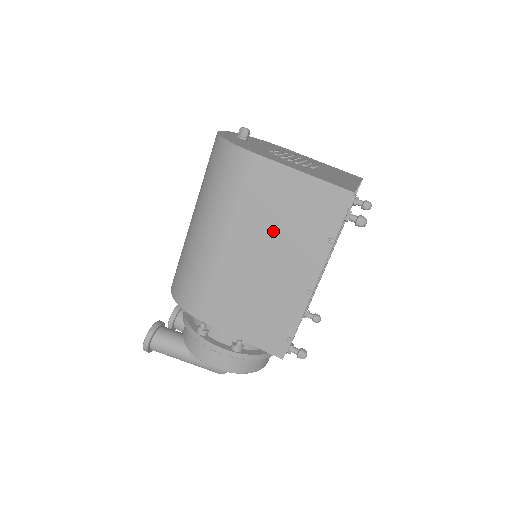
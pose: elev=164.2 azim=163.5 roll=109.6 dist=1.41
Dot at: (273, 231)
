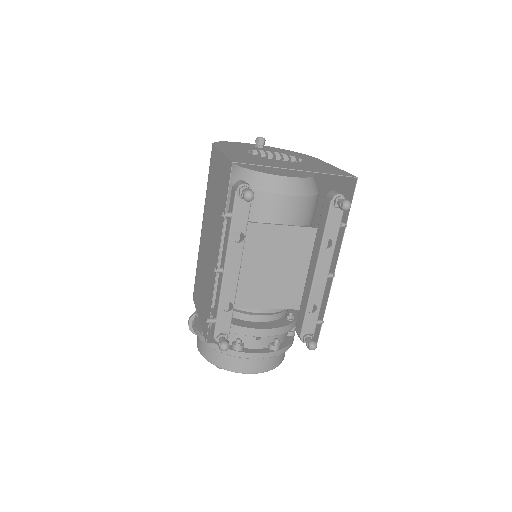
Dot at: (212, 211)
